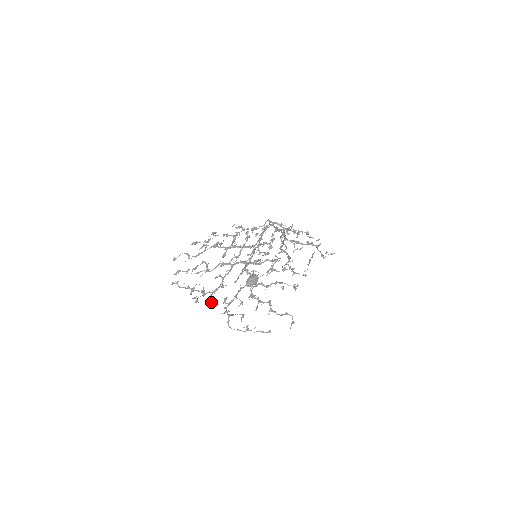
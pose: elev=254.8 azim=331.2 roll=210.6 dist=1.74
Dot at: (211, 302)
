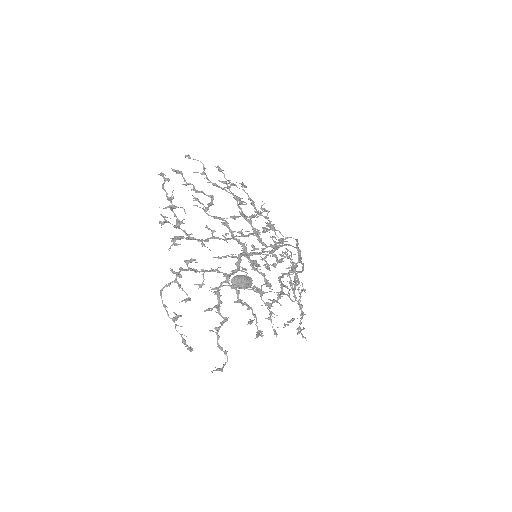
Dot at: (176, 244)
